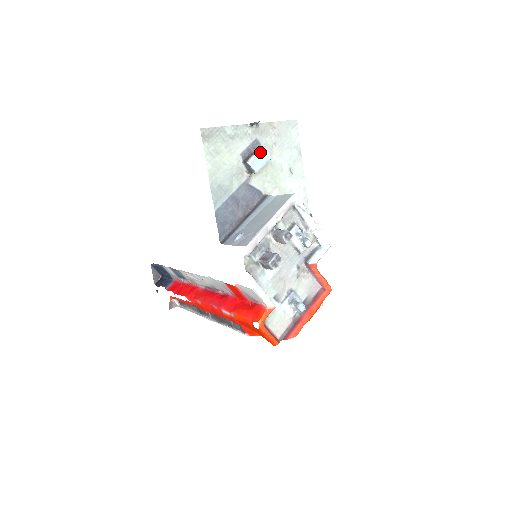
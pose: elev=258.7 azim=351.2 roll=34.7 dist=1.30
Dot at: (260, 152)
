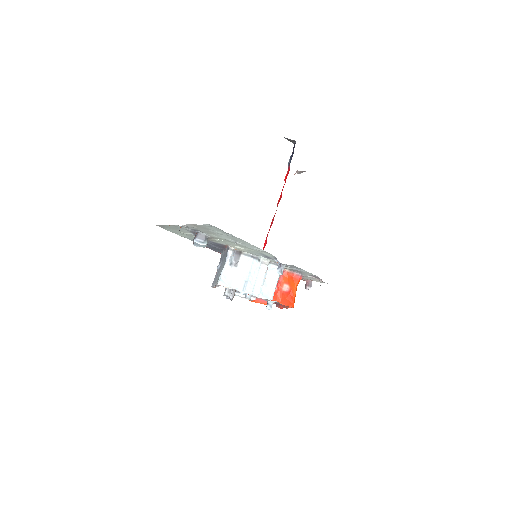
Dot at: (195, 243)
